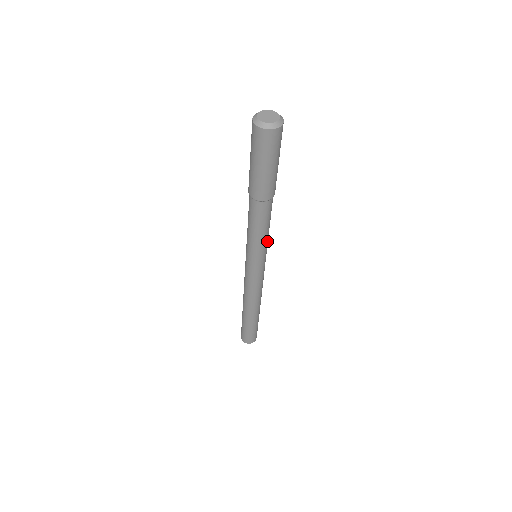
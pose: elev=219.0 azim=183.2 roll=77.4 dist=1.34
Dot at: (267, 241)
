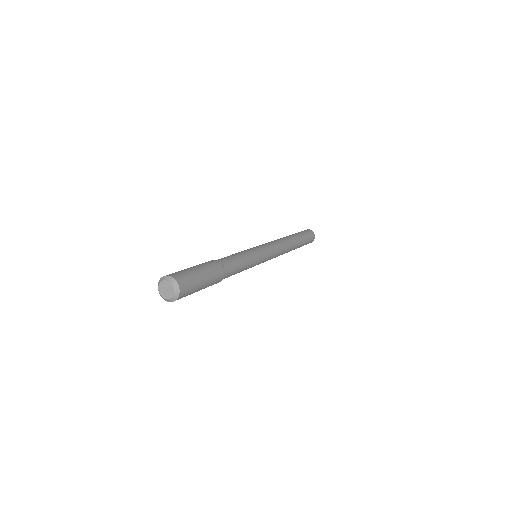
Dot at: occluded
